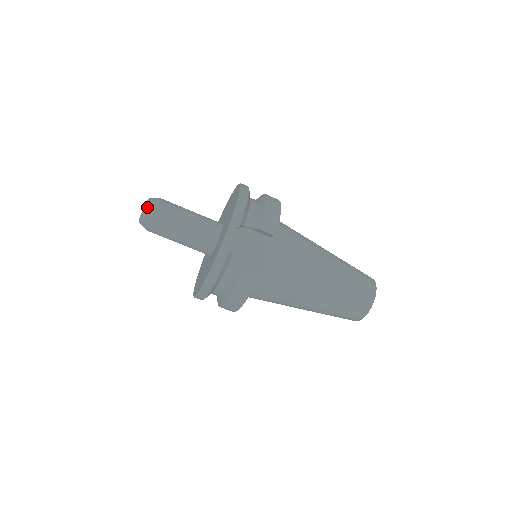
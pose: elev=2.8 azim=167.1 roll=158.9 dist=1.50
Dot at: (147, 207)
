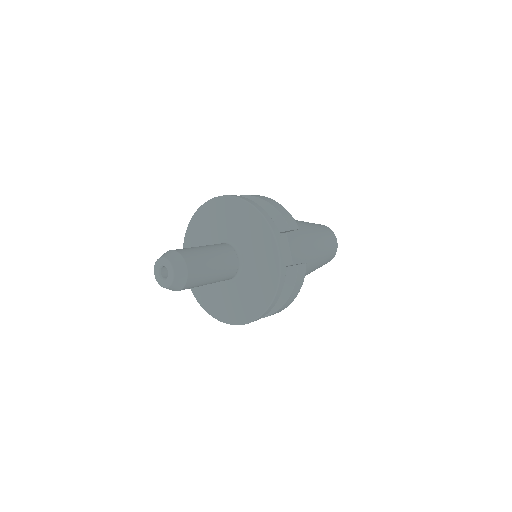
Dot at: (176, 267)
